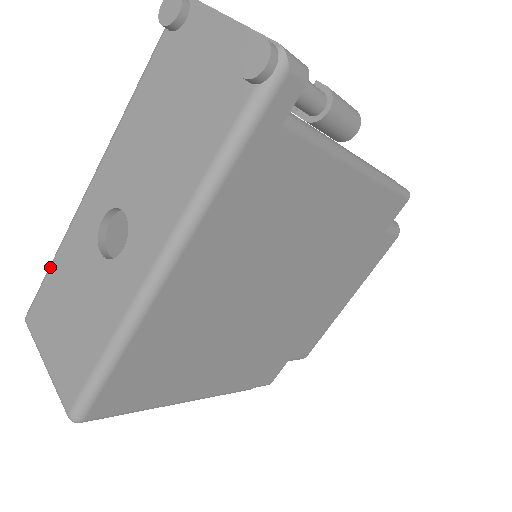
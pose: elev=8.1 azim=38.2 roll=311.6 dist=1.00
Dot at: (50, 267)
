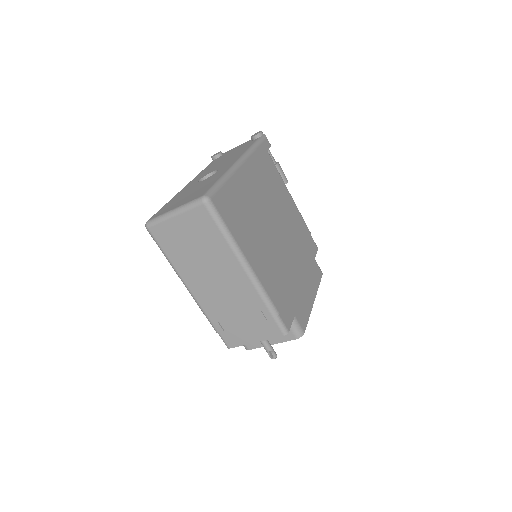
Dot at: (165, 205)
